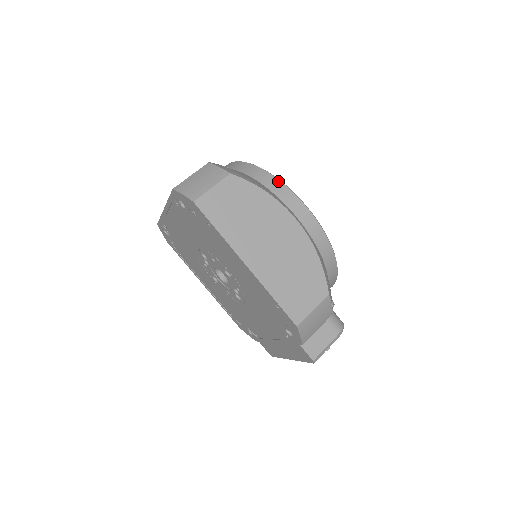
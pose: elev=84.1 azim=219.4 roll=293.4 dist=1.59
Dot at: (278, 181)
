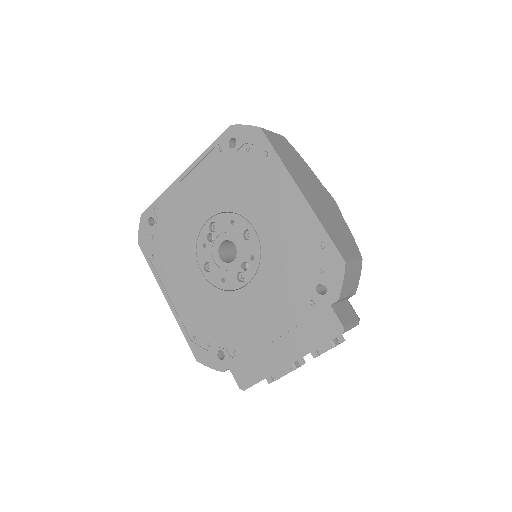
Dot at: occluded
